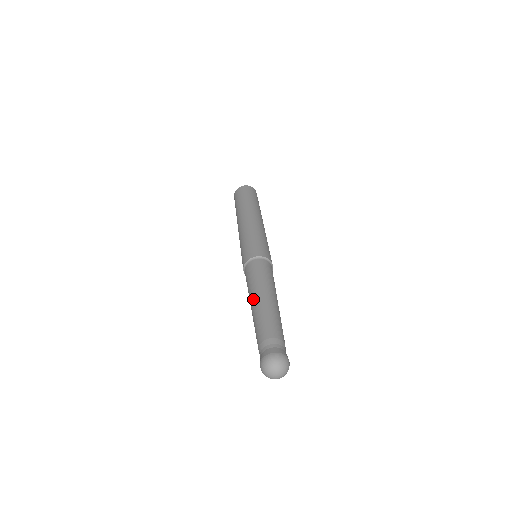
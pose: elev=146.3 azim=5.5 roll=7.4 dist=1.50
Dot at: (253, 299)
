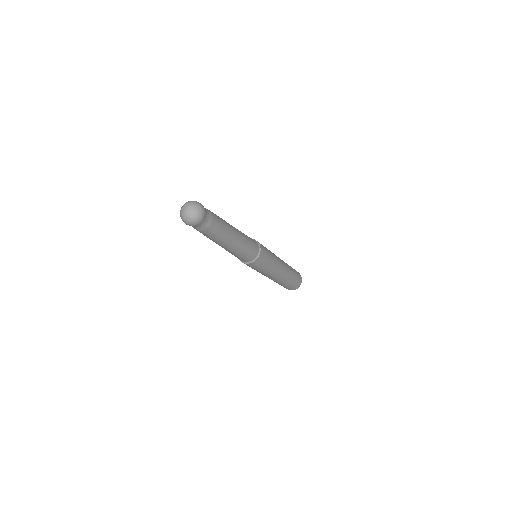
Dot at: occluded
